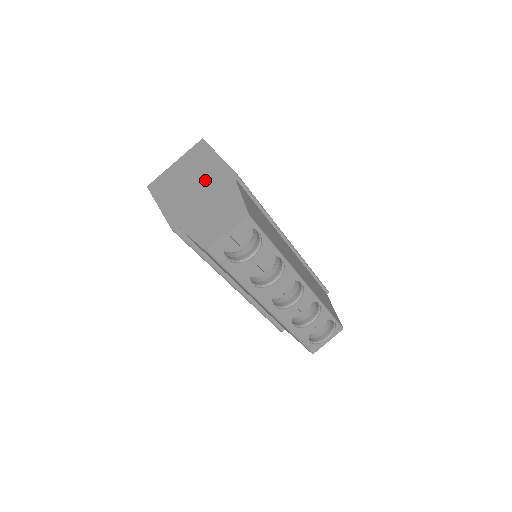
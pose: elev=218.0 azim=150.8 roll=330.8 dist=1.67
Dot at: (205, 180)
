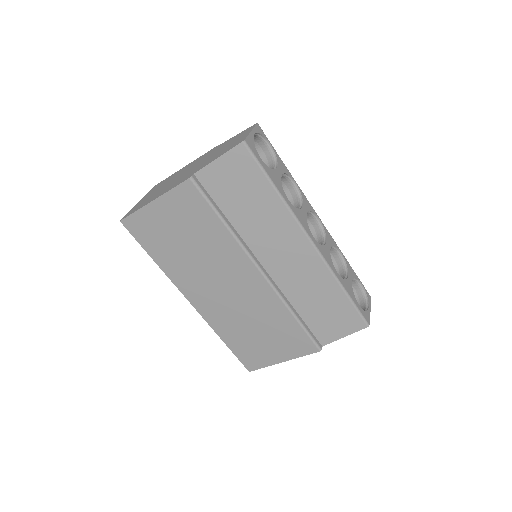
Dot at: (189, 168)
